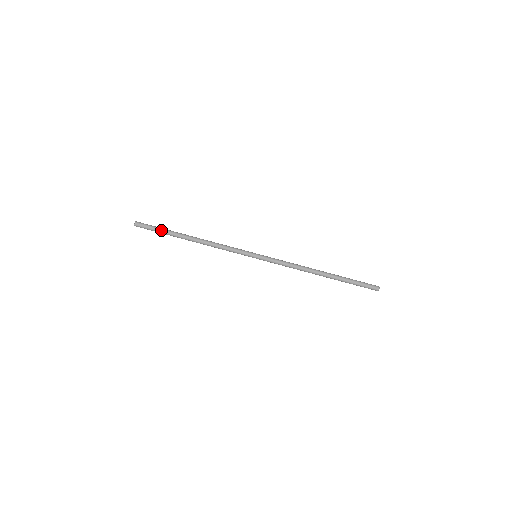
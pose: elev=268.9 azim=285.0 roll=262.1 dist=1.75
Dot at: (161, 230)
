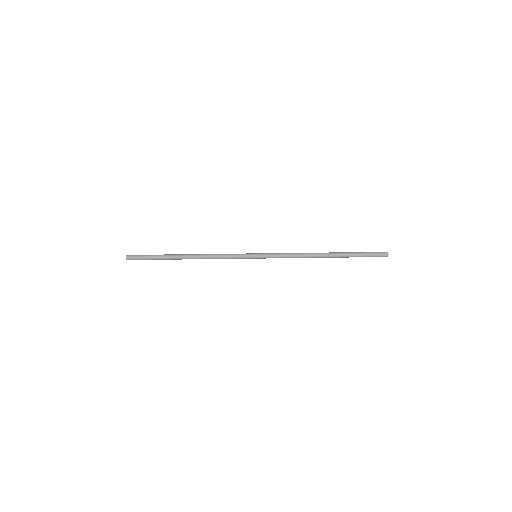
Dot at: (154, 258)
